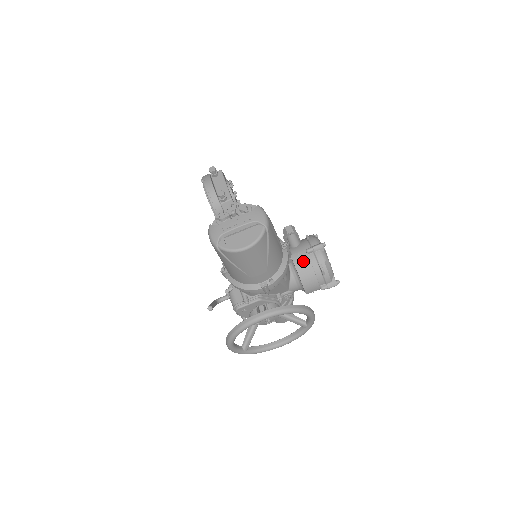
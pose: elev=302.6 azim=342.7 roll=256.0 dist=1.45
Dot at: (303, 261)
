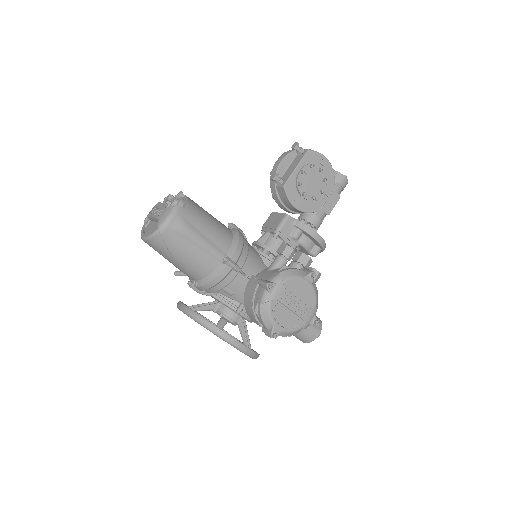
Dot at: (251, 288)
